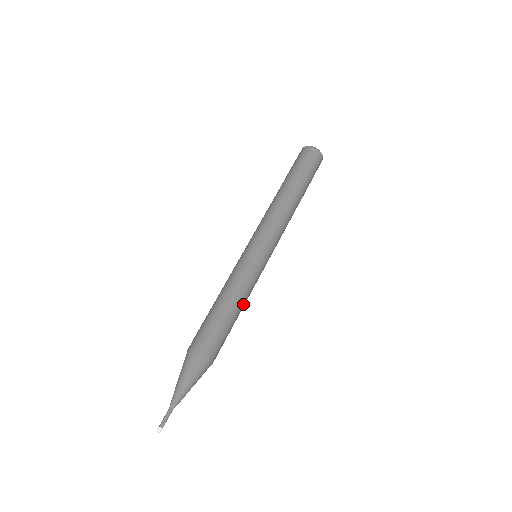
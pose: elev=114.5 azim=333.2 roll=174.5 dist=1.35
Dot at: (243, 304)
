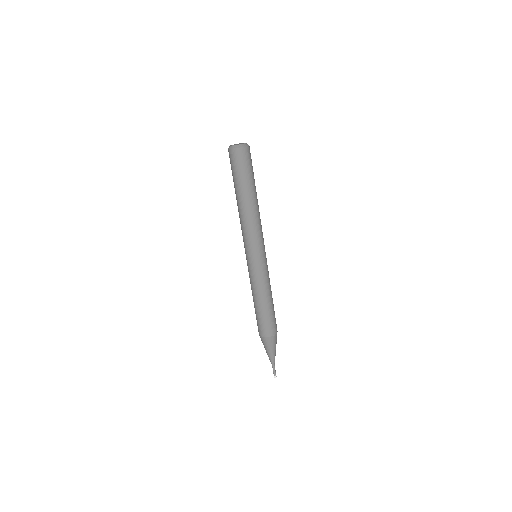
Dot at: occluded
